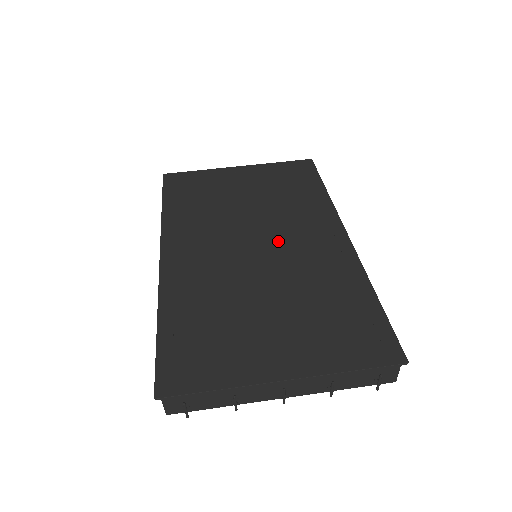
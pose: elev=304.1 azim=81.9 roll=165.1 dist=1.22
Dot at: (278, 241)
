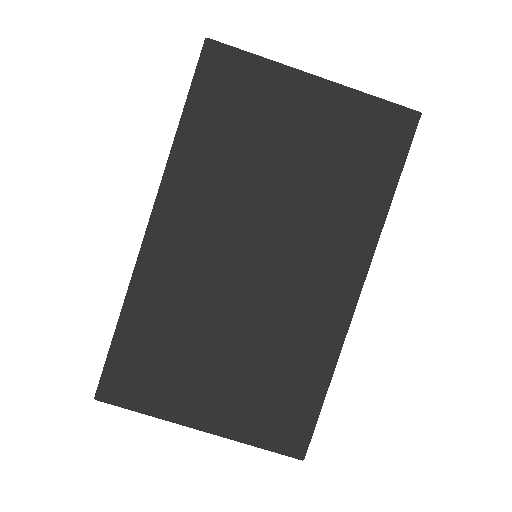
Dot at: (283, 264)
